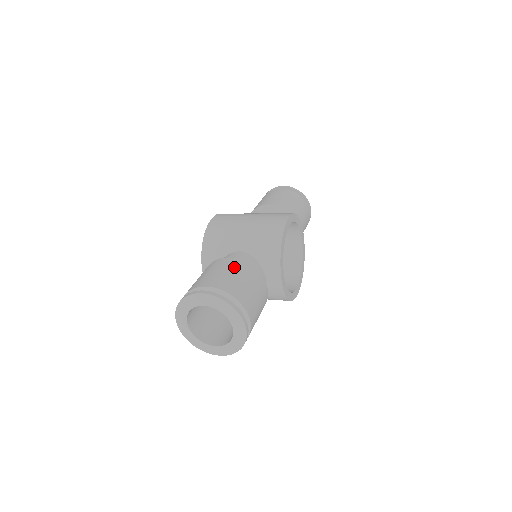
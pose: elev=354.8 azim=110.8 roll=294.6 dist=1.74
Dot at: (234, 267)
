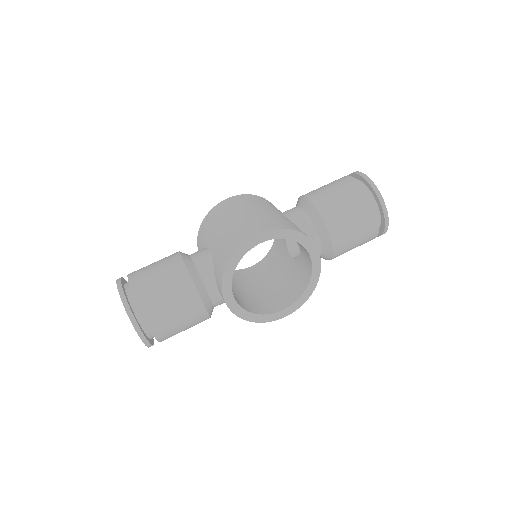
Dot at: (169, 269)
